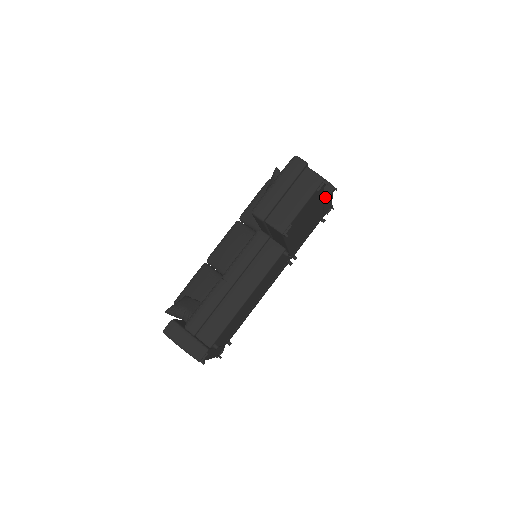
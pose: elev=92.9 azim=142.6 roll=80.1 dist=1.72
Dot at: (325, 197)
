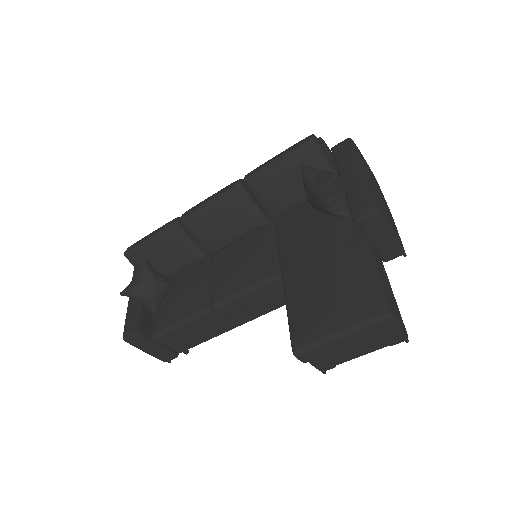
Dot at: (385, 260)
